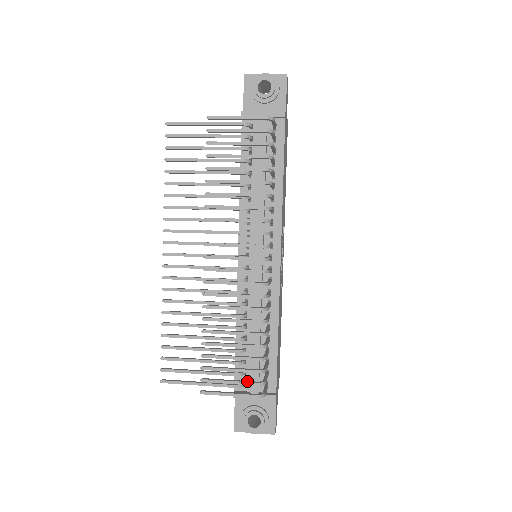
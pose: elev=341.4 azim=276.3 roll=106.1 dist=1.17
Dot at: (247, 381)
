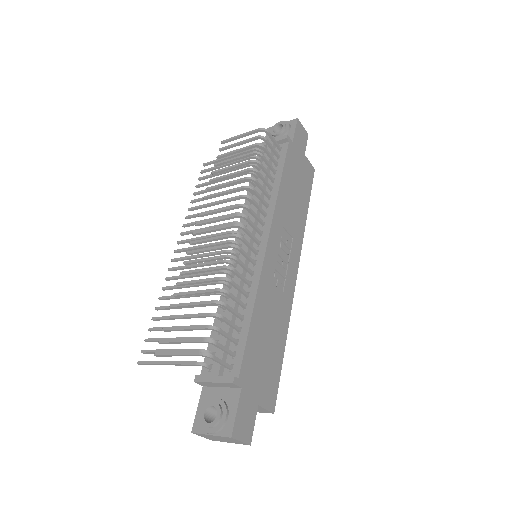
Dot at: (196, 339)
